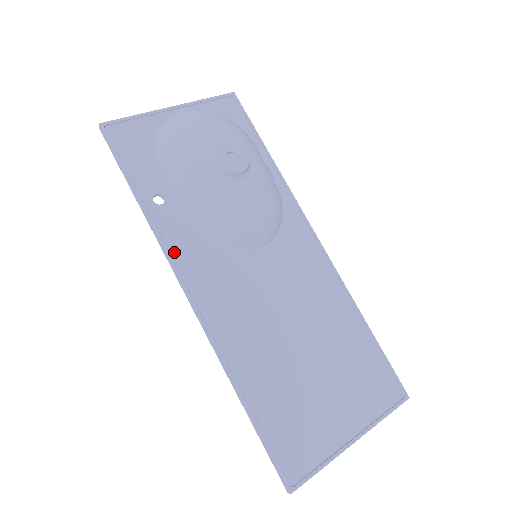
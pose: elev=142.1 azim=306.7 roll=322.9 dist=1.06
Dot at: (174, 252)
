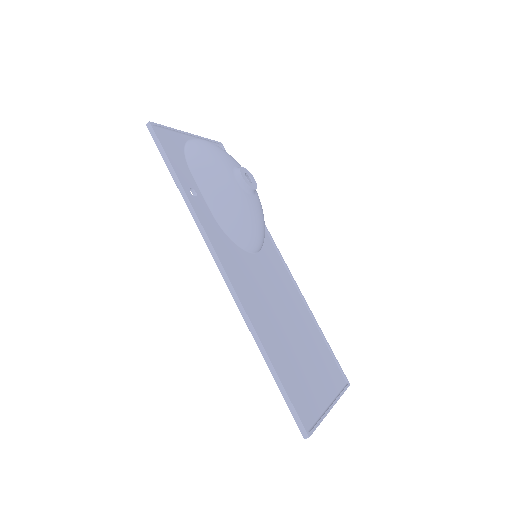
Dot at: (209, 234)
